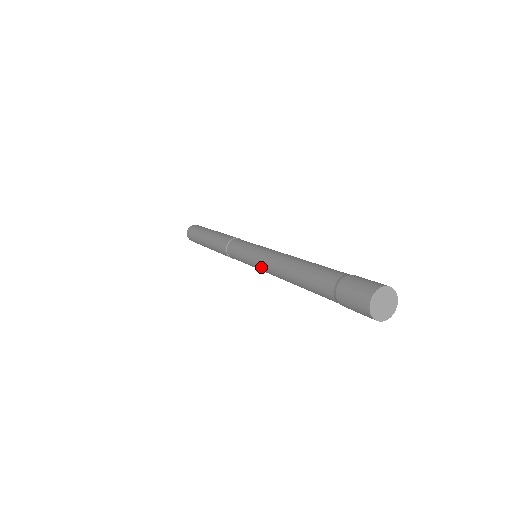
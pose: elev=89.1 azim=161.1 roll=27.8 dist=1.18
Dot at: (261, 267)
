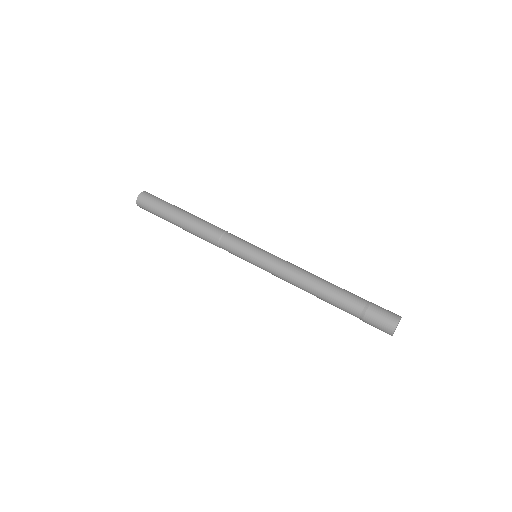
Dot at: (273, 272)
